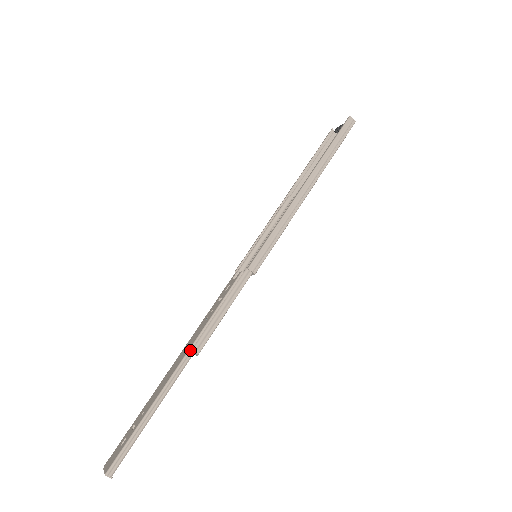
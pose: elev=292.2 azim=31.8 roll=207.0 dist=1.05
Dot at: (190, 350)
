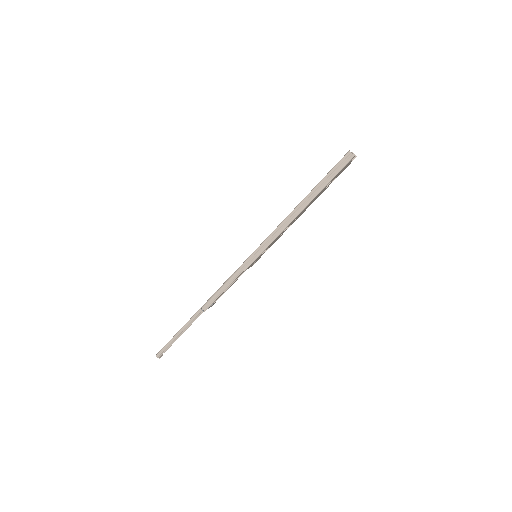
Dot at: (202, 307)
